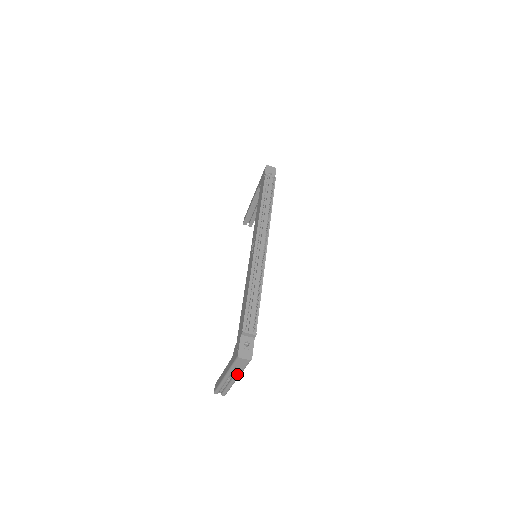
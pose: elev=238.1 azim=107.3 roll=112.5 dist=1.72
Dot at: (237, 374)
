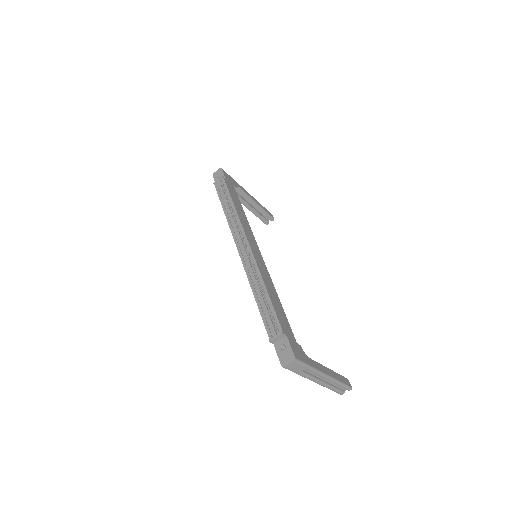
Dot at: occluded
